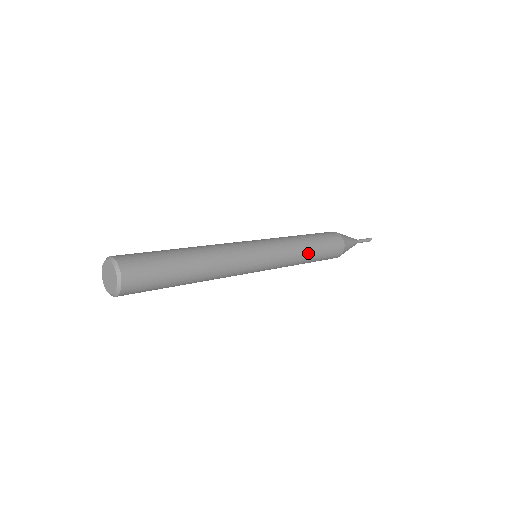
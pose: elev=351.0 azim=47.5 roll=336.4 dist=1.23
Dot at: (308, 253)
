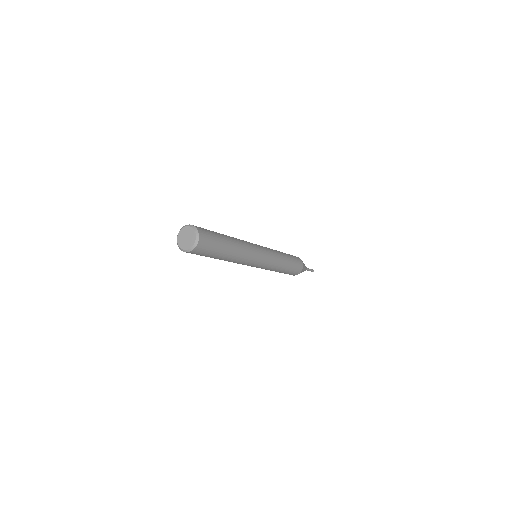
Dot at: (283, 254)
